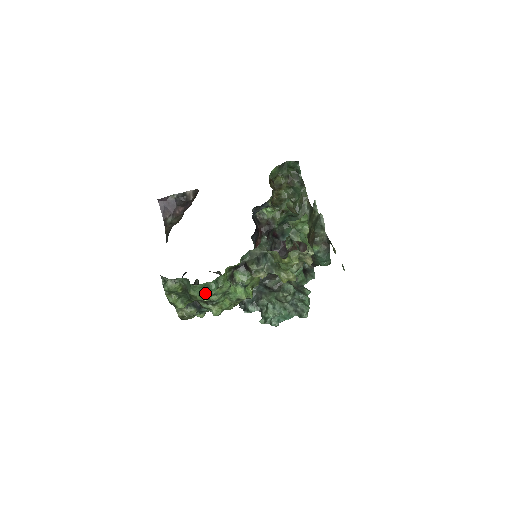
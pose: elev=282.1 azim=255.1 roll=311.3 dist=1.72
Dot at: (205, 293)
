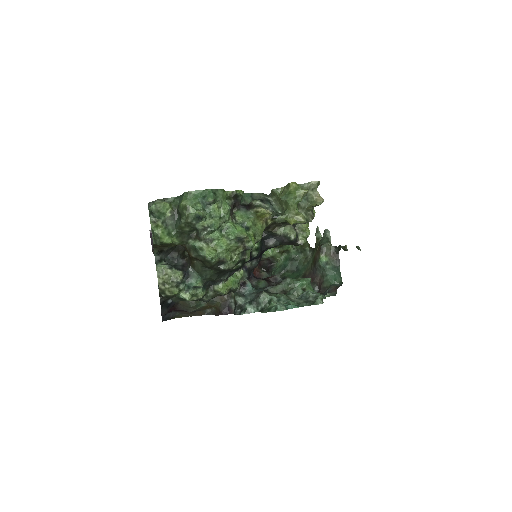
Dot at: (200, 207)
